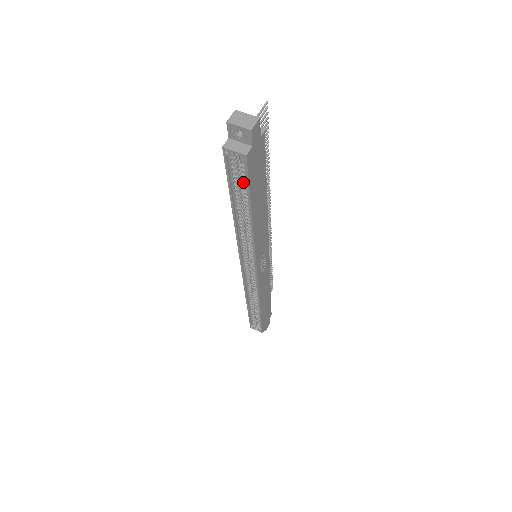
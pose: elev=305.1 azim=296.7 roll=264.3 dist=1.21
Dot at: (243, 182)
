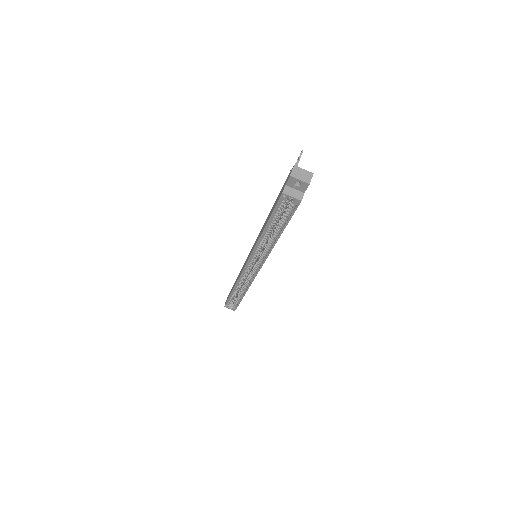
Dot at: (284, 214)
